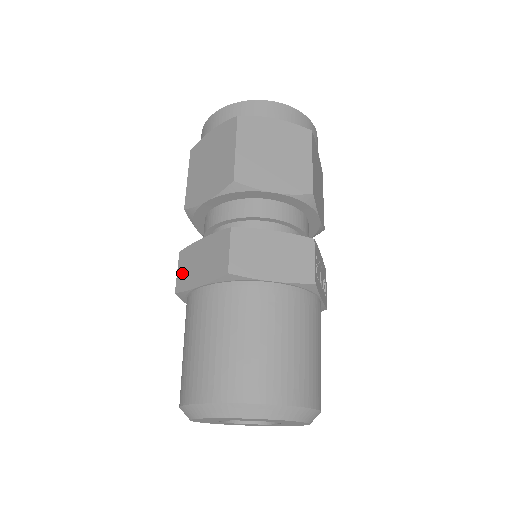
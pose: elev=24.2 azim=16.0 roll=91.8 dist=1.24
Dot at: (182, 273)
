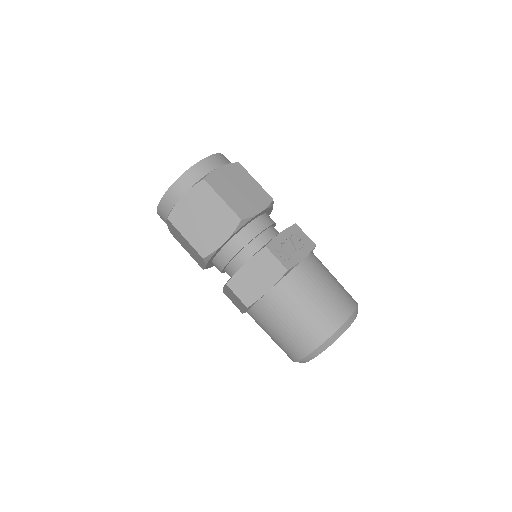
Dot at: (235, 304)
